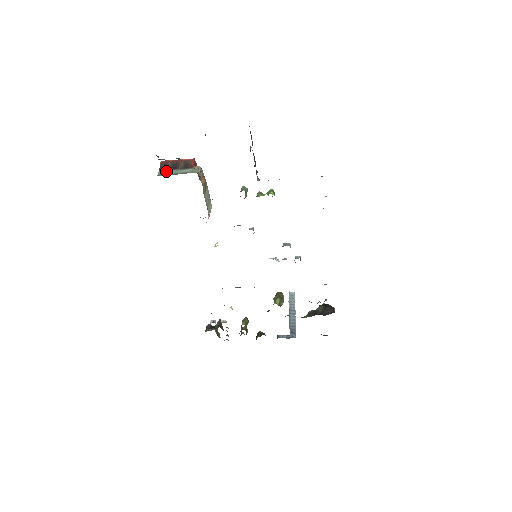
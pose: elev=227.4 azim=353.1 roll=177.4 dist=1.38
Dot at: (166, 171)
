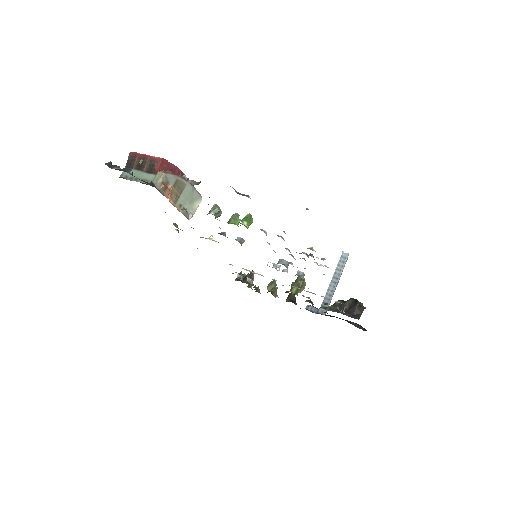
Dot at: occluded
